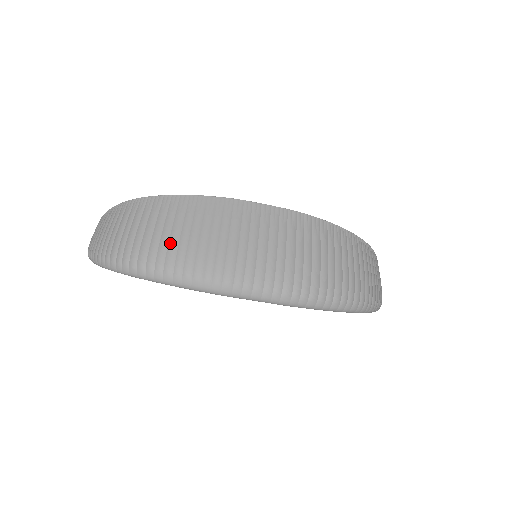
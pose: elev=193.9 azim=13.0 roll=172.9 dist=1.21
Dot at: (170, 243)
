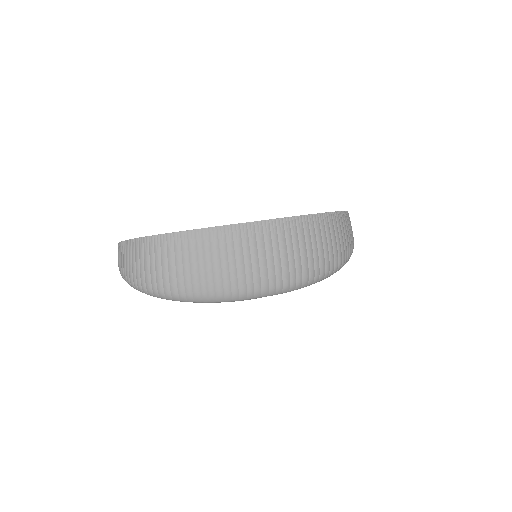
Dot at: (192, 276)
